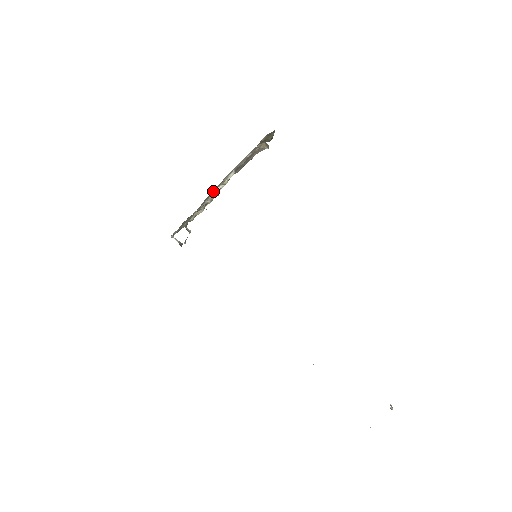
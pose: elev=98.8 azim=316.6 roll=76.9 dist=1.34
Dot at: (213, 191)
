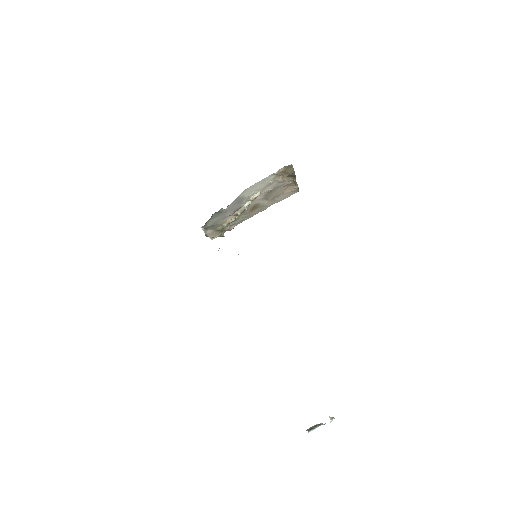
Dot at: (241, 204)
